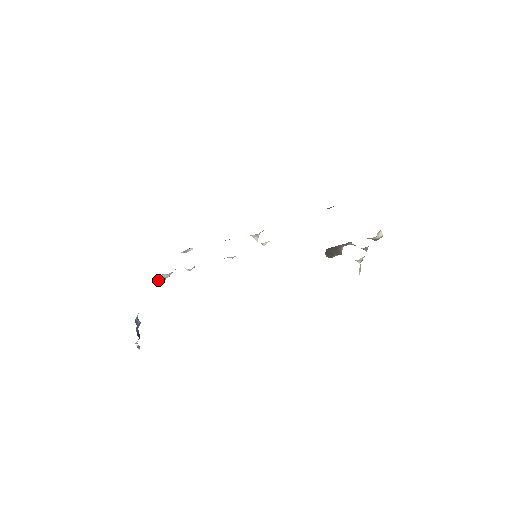
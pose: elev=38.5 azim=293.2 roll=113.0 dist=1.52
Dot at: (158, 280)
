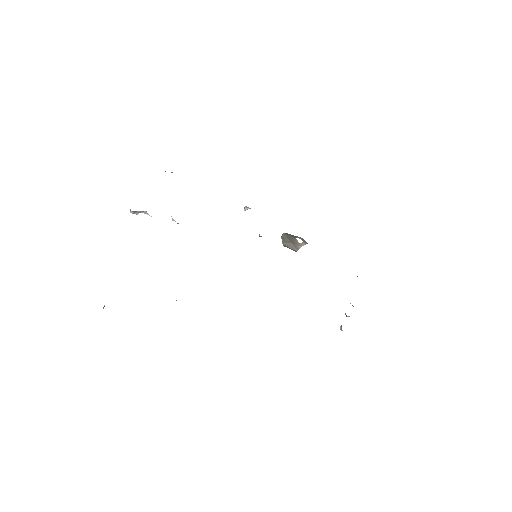
Dot at: (133, 212)
